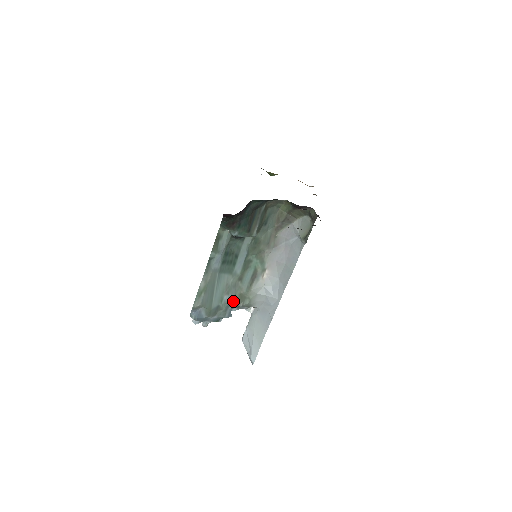
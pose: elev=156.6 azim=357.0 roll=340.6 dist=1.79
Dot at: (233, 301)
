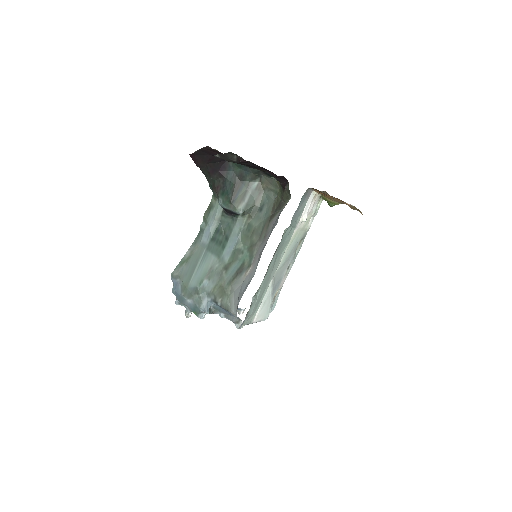
Dot at: (212, 291)
